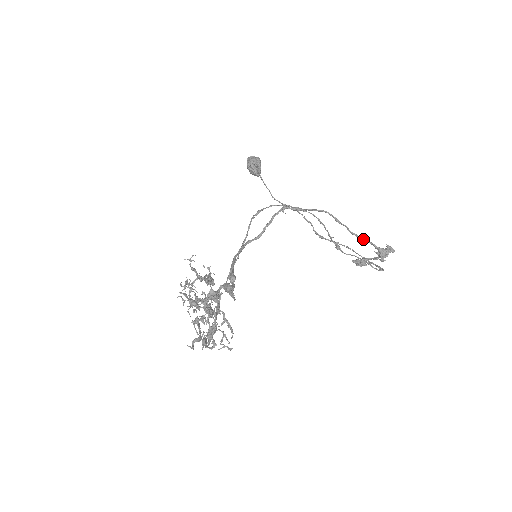
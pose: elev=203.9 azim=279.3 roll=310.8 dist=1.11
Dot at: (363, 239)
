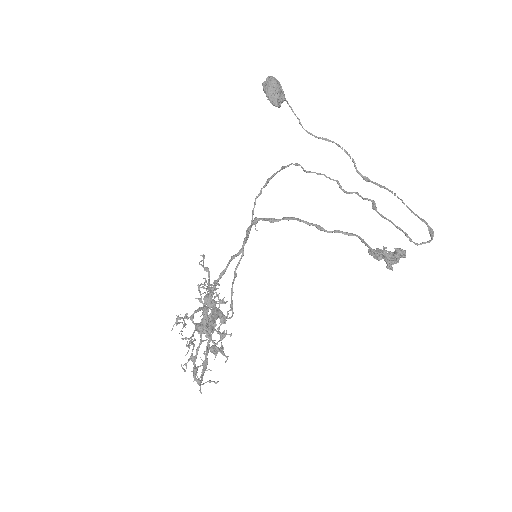
Dot at: (363, 242)
